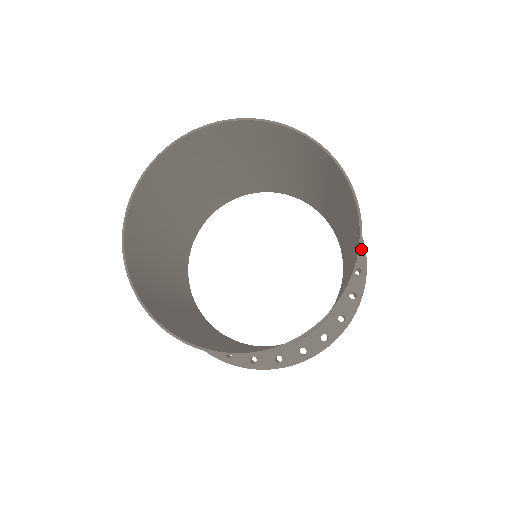
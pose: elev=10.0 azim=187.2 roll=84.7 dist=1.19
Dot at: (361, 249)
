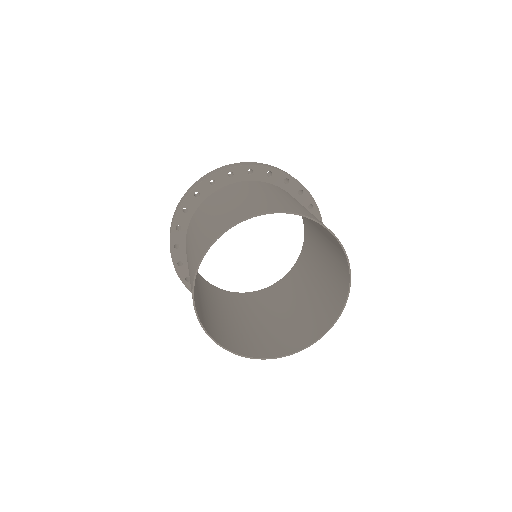
Dot at: (291, 180)
